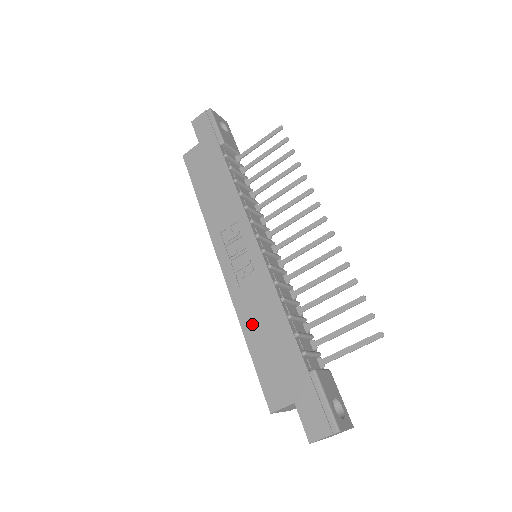
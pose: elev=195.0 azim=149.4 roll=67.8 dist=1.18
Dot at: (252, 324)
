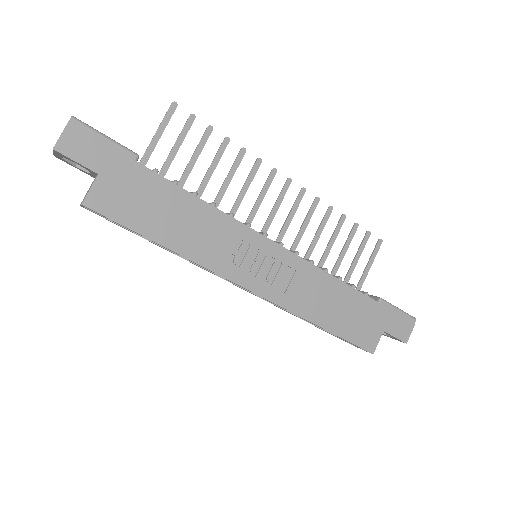
Dot at: (318, 311)
